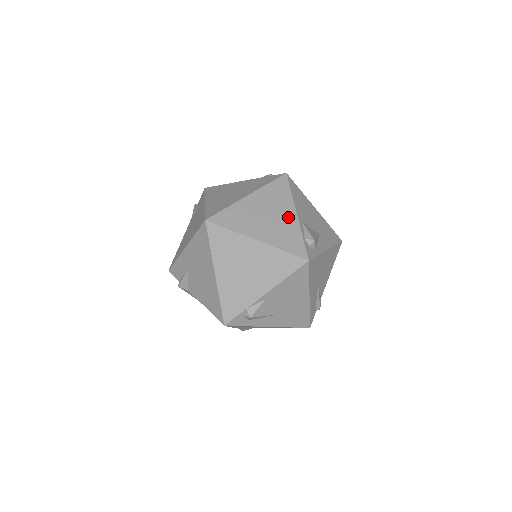
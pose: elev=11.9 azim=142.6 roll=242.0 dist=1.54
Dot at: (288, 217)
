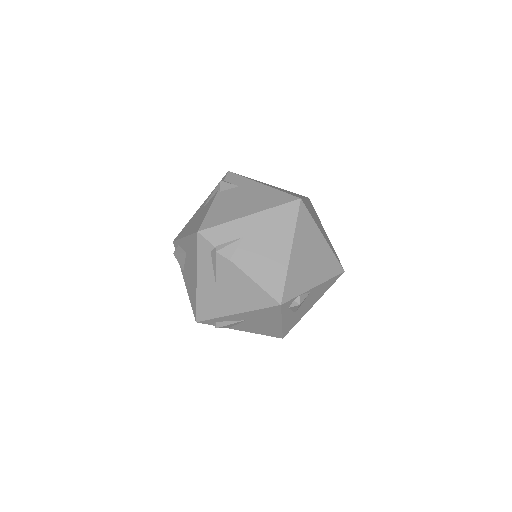
Dot at: occluded
